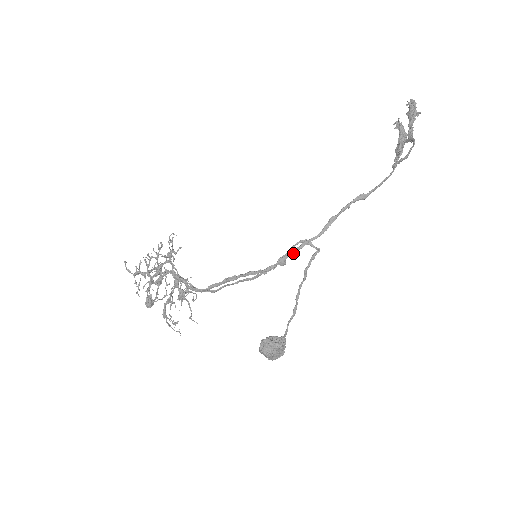
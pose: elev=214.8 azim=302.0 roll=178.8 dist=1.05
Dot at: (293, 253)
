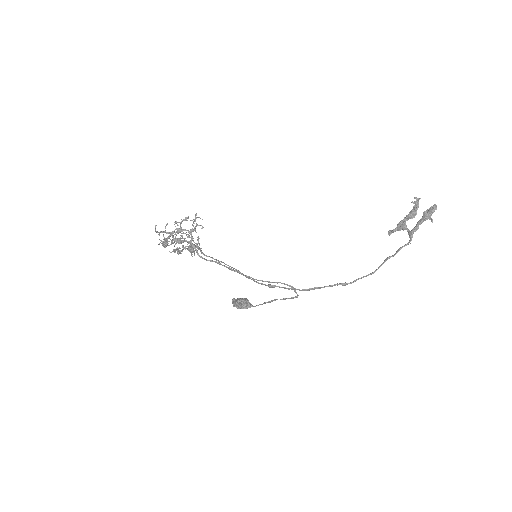
Dot at: (281, 287)
